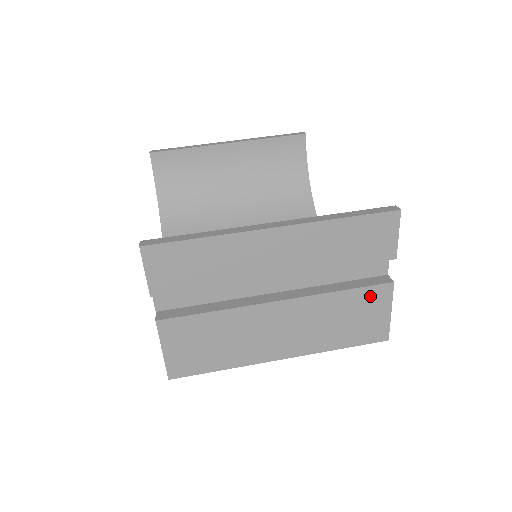
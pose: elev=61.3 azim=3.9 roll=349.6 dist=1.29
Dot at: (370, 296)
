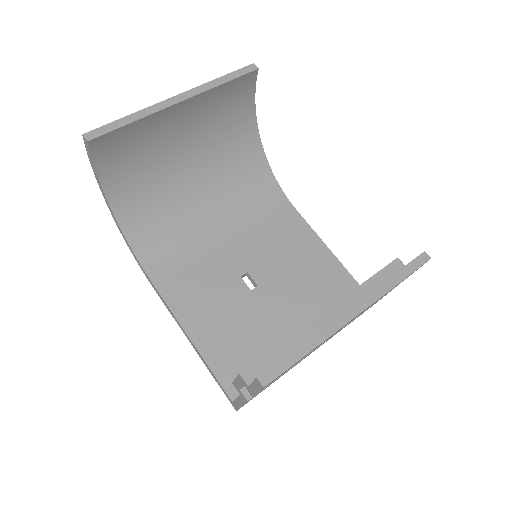
Dot at: occluded
